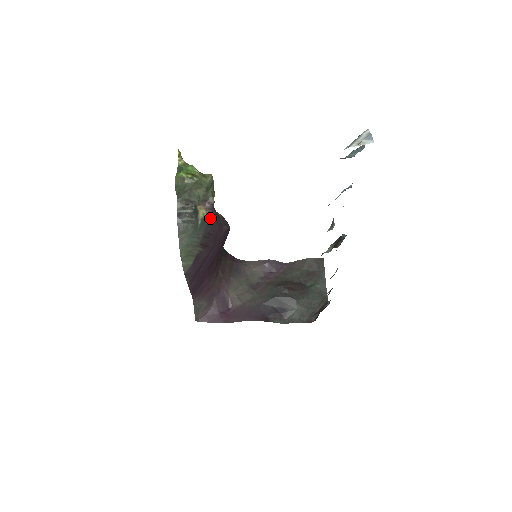
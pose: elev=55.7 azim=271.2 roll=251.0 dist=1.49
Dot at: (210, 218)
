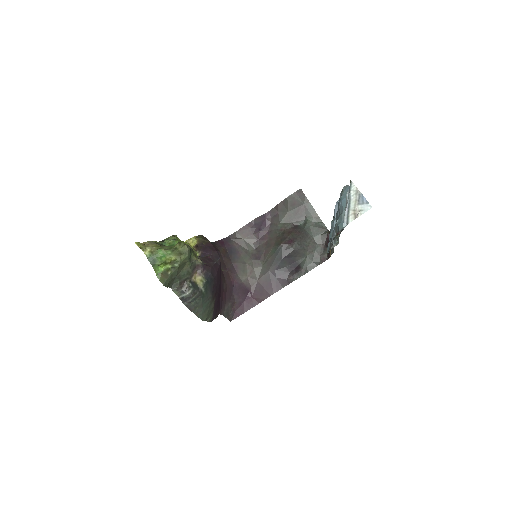
Dot at: (208, 277)
